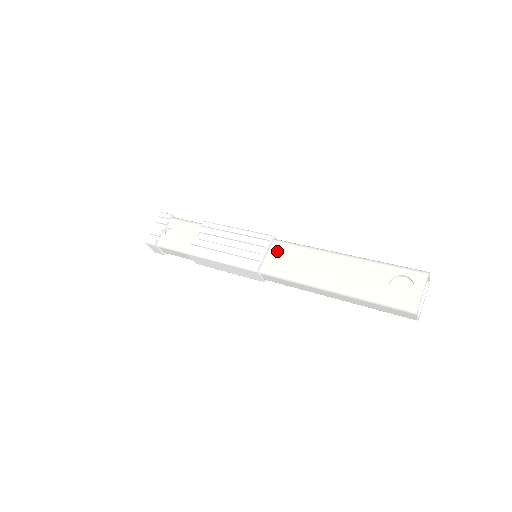
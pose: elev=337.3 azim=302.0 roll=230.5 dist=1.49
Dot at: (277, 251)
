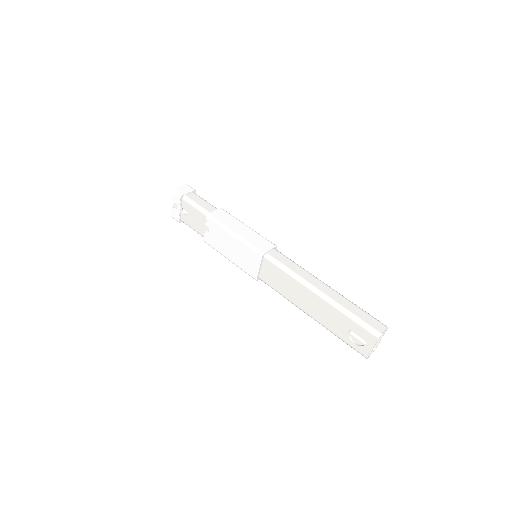
Dot at: (268, 268)
